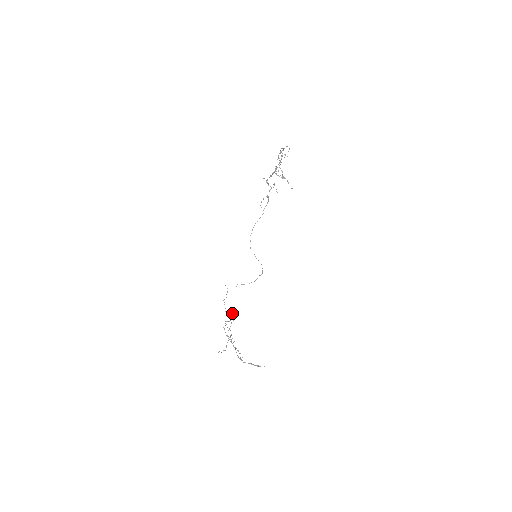
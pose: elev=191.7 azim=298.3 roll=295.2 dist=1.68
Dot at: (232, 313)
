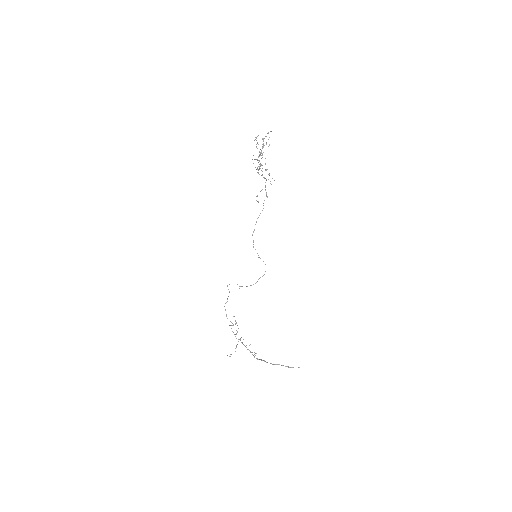
Dot at: occluded
